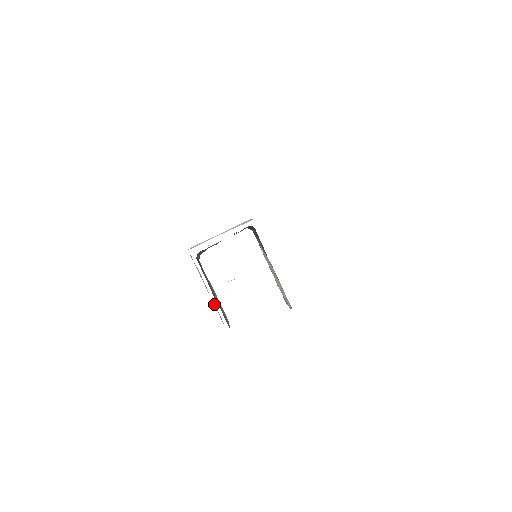
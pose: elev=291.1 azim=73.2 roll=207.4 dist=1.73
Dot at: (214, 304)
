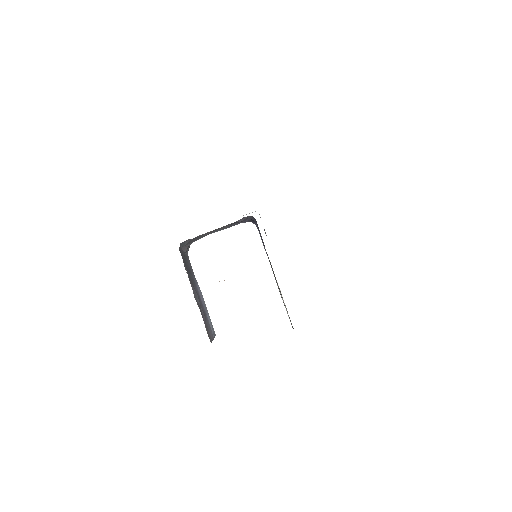
Dot at: occluded
